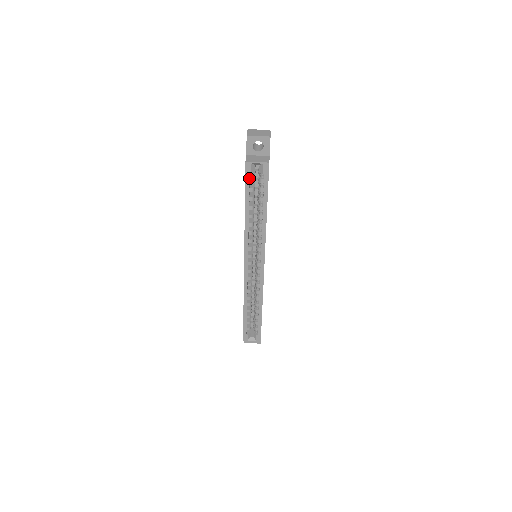
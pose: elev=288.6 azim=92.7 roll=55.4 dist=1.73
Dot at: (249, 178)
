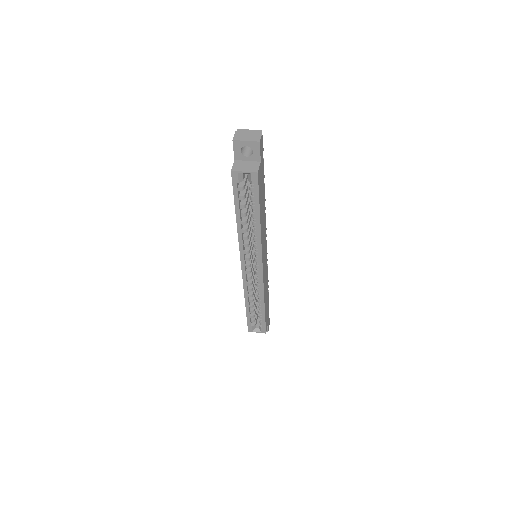
Dot at: (237, 187)
